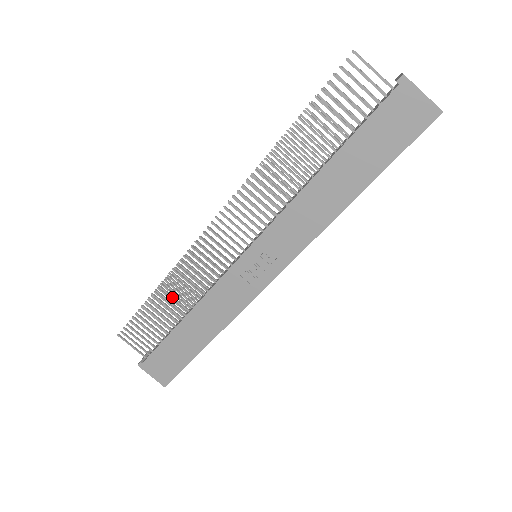
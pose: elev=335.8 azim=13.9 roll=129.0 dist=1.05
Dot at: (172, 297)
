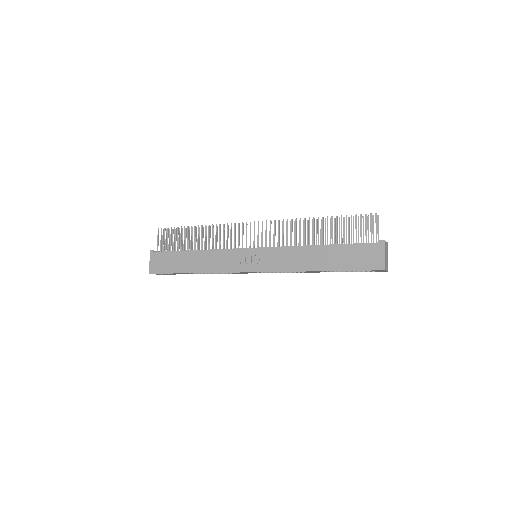
Dot at: (202, 236)
